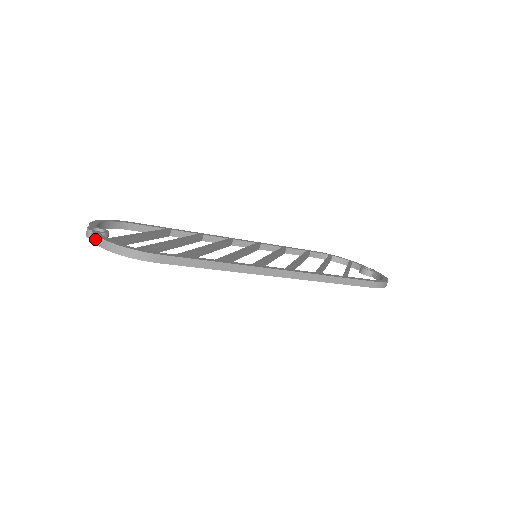
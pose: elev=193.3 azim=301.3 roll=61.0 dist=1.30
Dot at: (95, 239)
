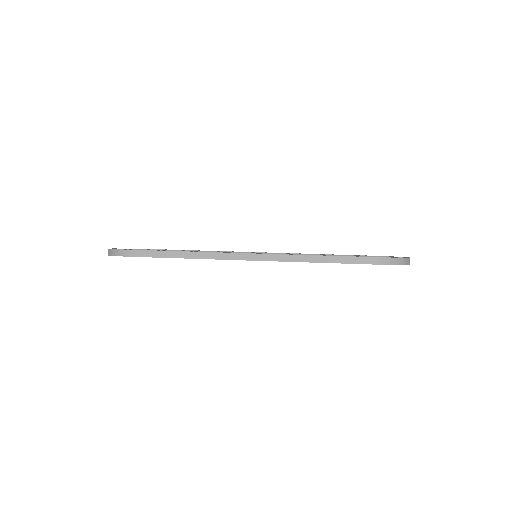
Dot at: occluded
